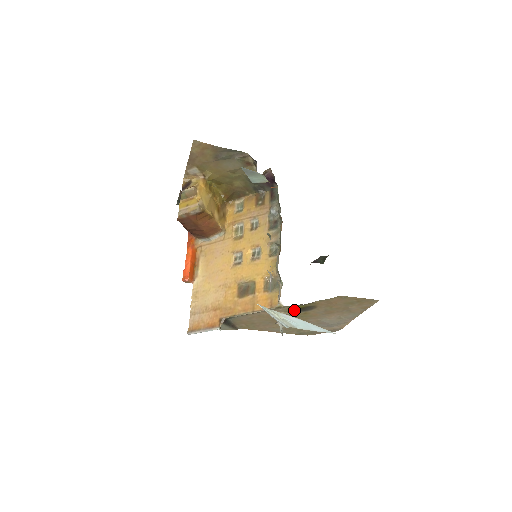
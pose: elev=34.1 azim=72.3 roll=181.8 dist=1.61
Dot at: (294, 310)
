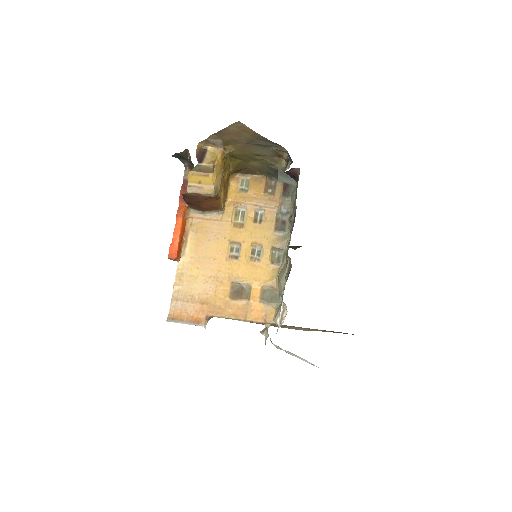
Dot at: occluded
